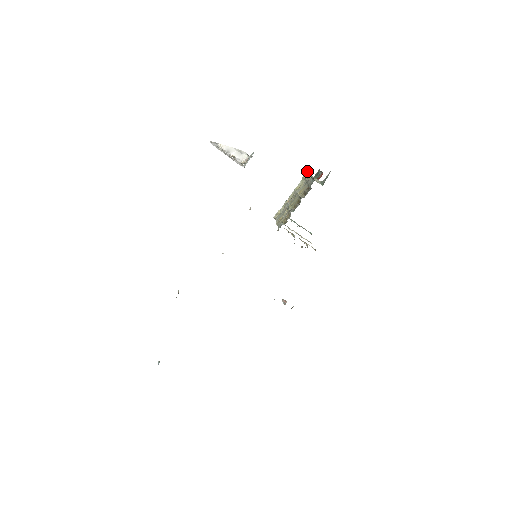
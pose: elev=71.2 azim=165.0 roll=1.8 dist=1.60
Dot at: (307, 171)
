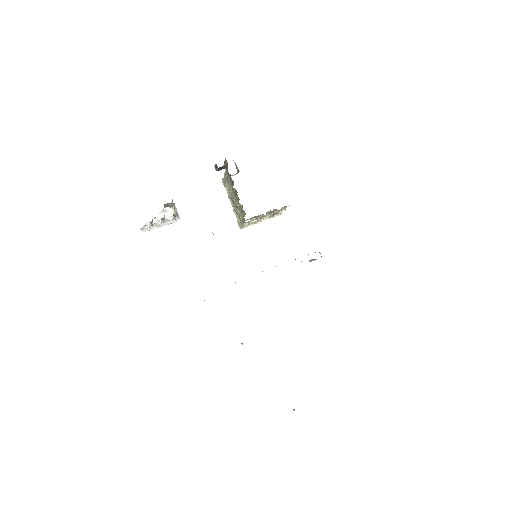
Dot at: (215, 169)
